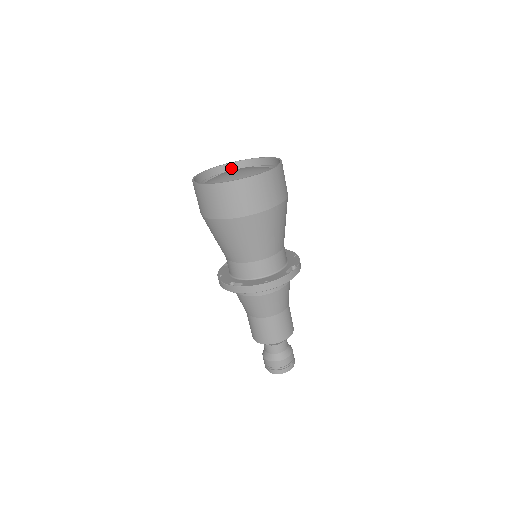
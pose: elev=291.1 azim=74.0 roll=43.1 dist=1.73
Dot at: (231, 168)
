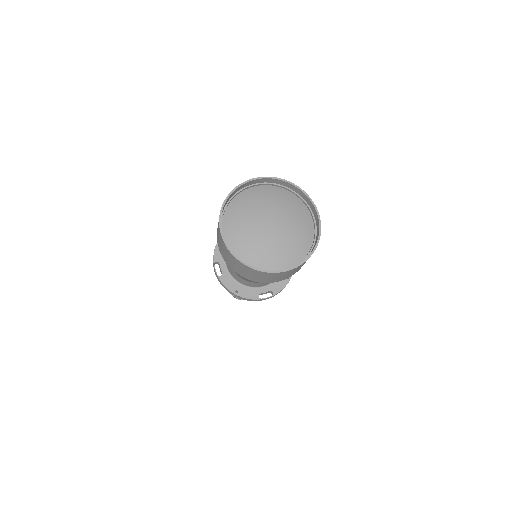
Dot at: (226, 203)
